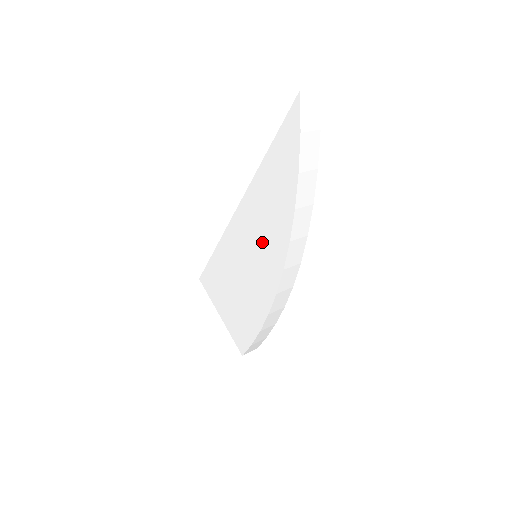
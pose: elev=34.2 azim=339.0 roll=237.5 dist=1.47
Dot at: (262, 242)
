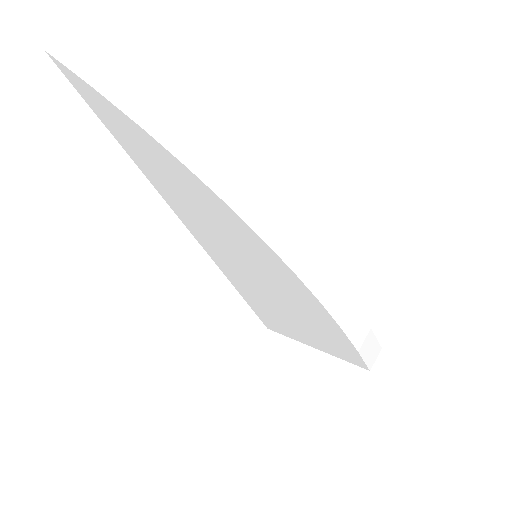
Dot at: (228, 237)
